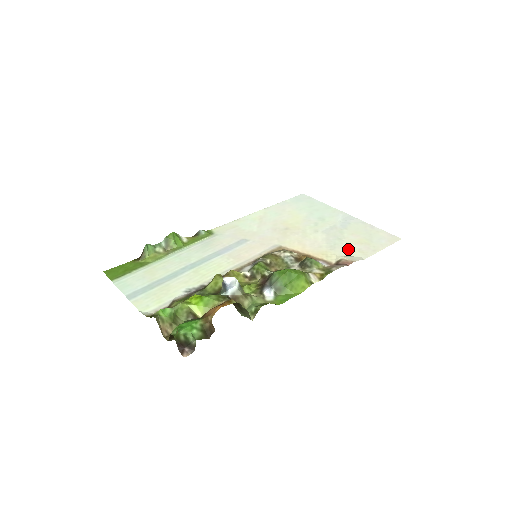
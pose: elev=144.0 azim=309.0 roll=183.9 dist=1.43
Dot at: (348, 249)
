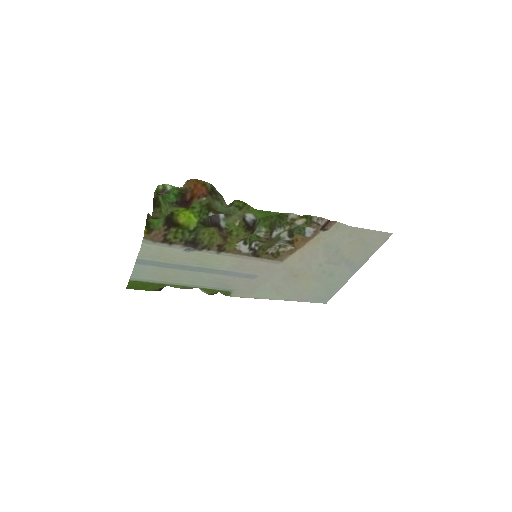
Dot at: (340, 239)
